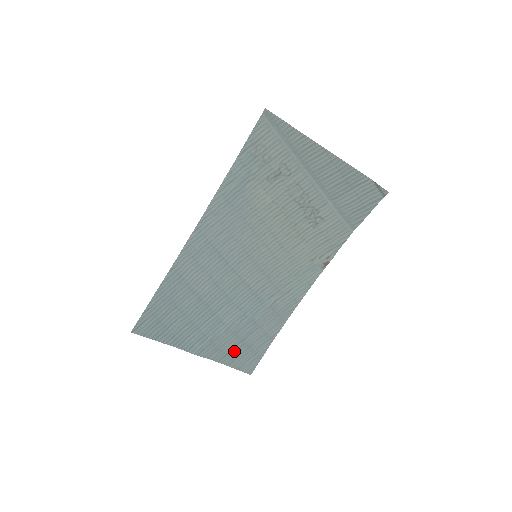
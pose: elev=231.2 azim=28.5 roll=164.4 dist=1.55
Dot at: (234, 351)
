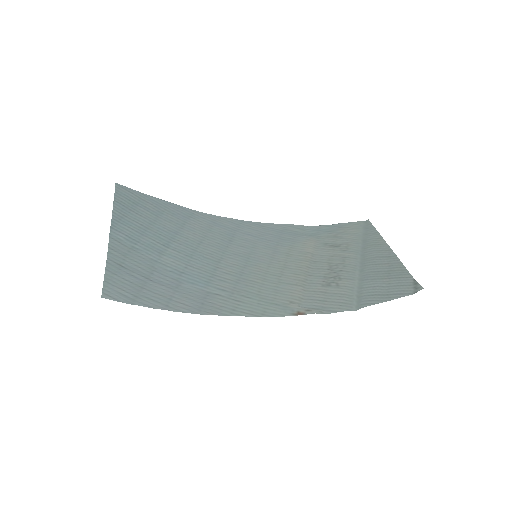
Dot at: (129, 273)
